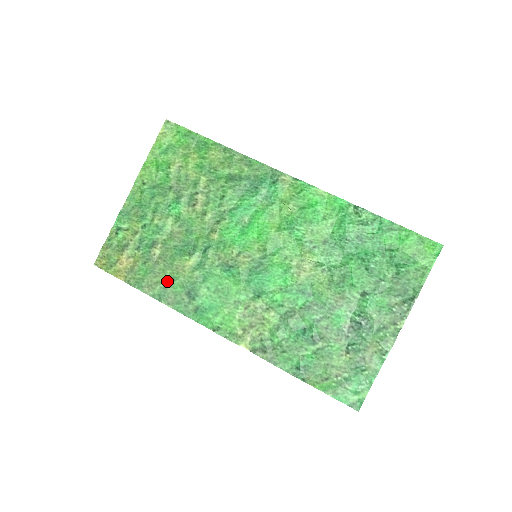
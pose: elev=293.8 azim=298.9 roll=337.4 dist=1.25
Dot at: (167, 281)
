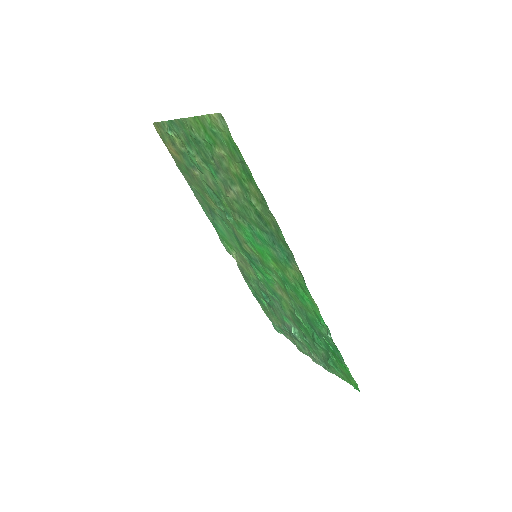
Dot at: (199, 192)
